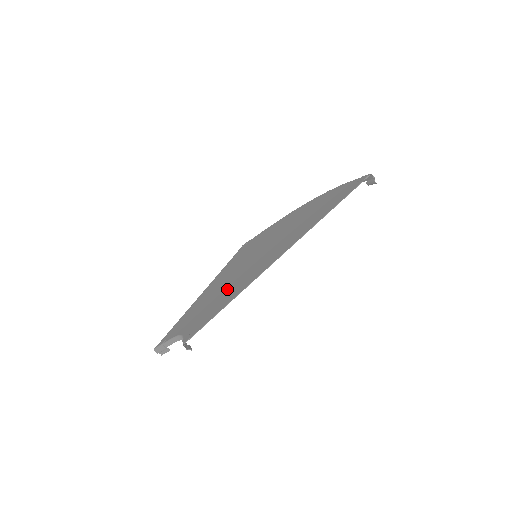
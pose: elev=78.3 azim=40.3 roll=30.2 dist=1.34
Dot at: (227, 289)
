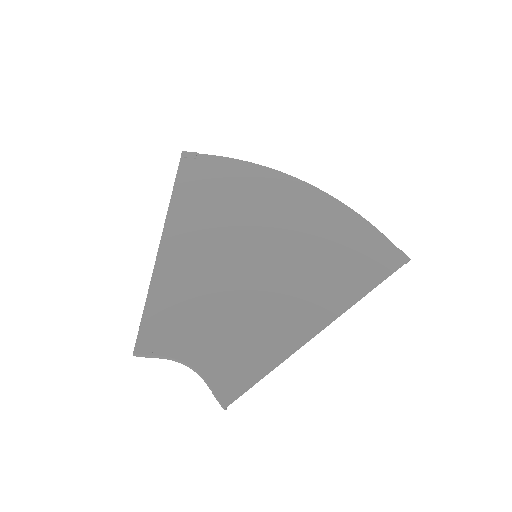
Dot at: (241, 315)
